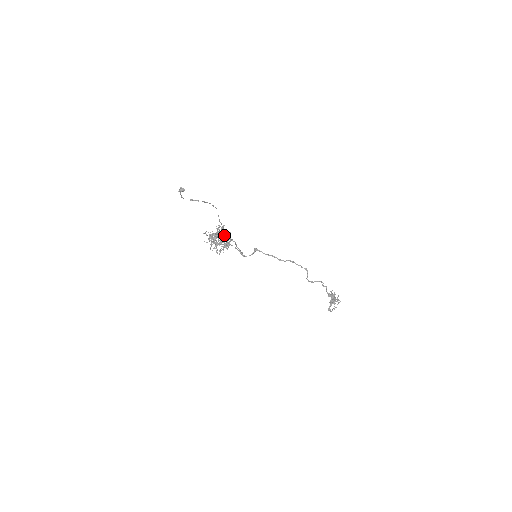
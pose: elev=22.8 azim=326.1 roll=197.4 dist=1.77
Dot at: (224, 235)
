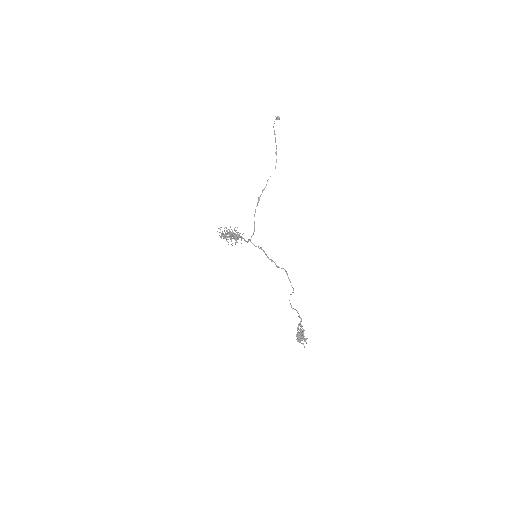
Dot at: occluded
